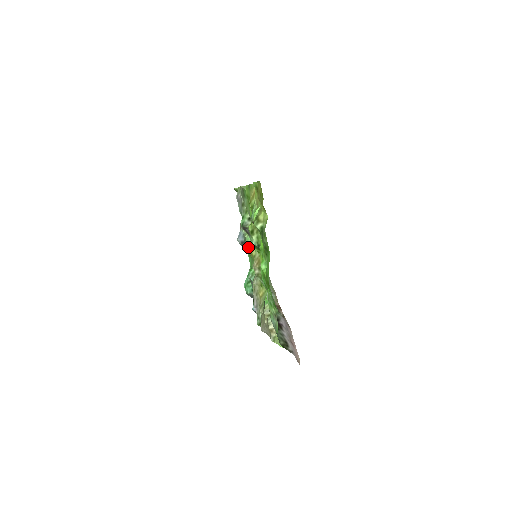
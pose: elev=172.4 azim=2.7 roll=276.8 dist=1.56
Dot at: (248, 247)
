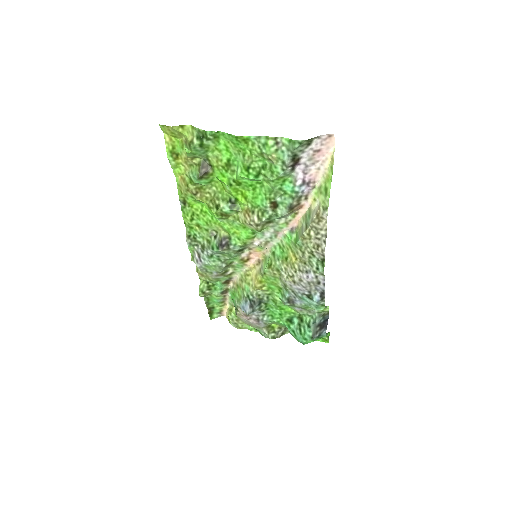
Dot at: (254, 289)
